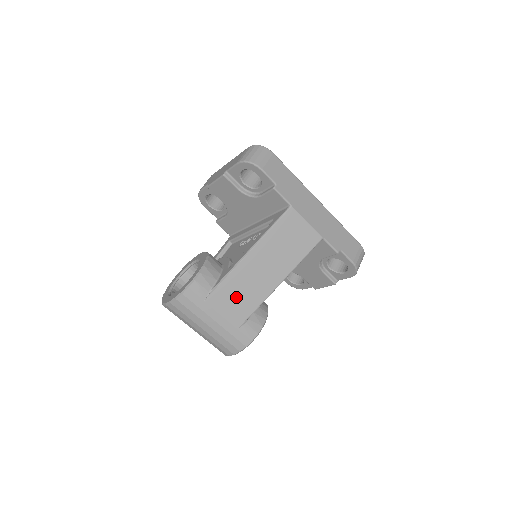
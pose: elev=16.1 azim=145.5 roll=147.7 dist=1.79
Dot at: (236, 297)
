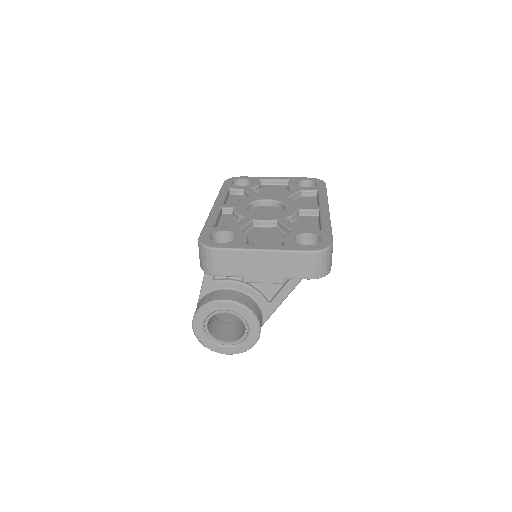
Dot at: occluded
